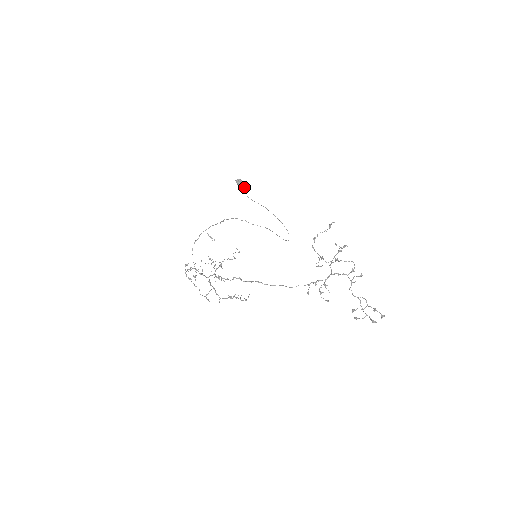
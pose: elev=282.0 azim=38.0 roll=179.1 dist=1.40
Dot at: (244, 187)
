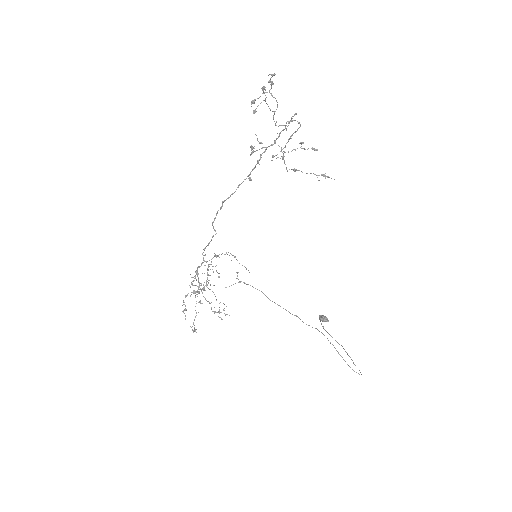
Dot at: (324, 320)
